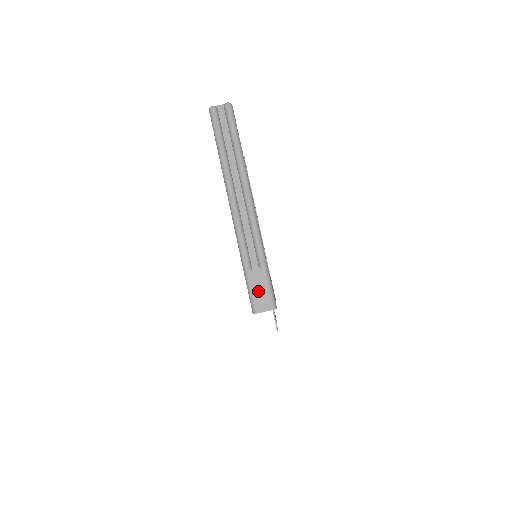
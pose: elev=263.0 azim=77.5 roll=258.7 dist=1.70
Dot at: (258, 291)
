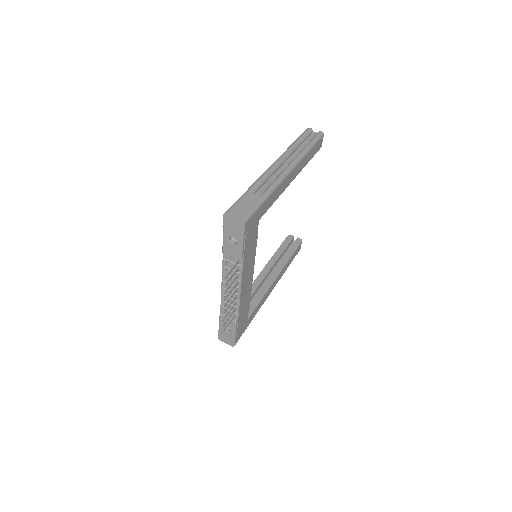
Dot at: (243, 204)
